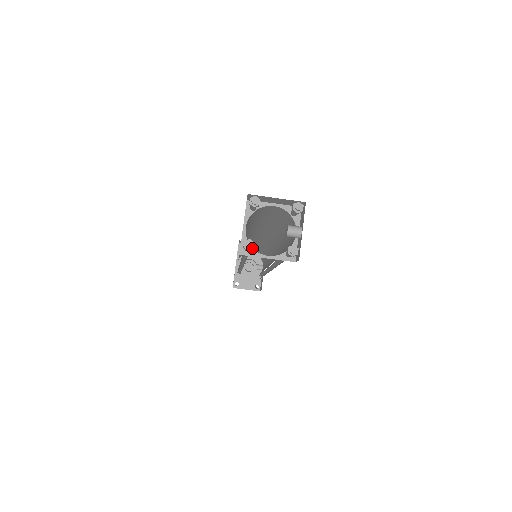
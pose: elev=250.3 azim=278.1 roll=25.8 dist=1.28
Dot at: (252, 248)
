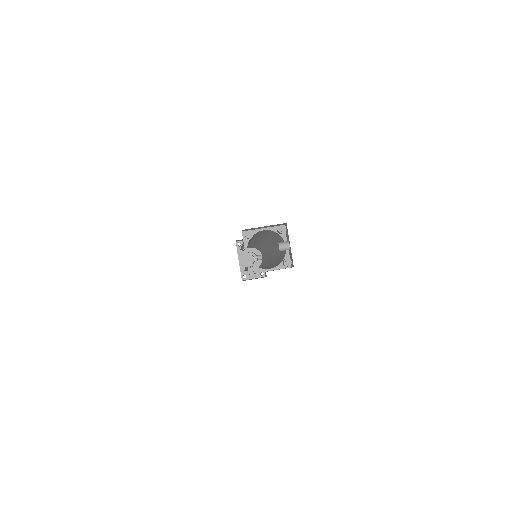
Dot at: (258, 269)
